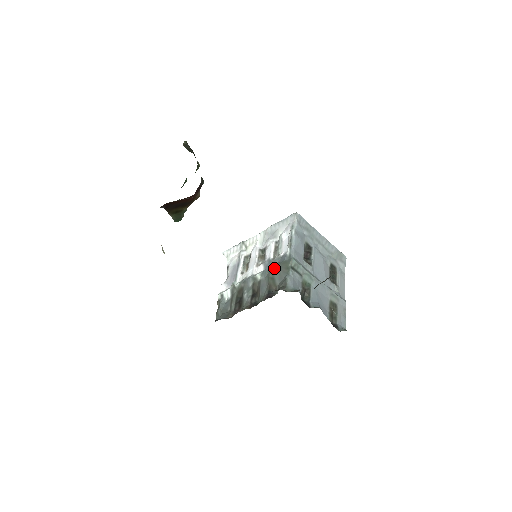
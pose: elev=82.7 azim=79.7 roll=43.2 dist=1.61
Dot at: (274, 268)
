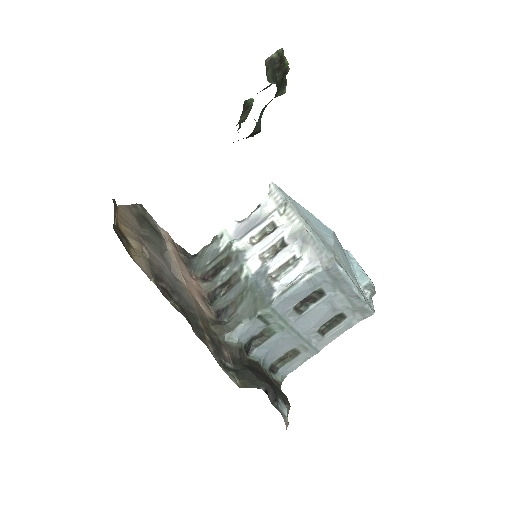
Dot at: (253, 291)
